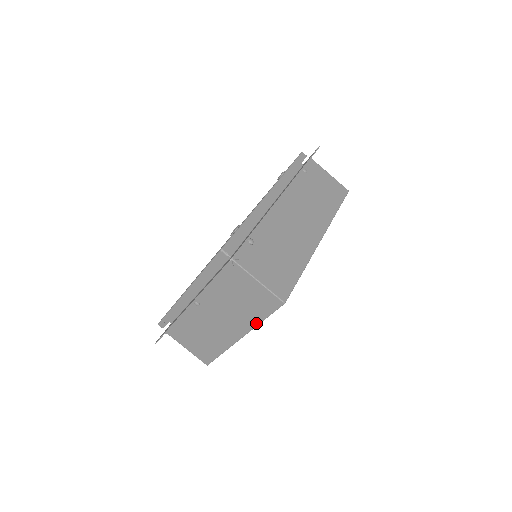
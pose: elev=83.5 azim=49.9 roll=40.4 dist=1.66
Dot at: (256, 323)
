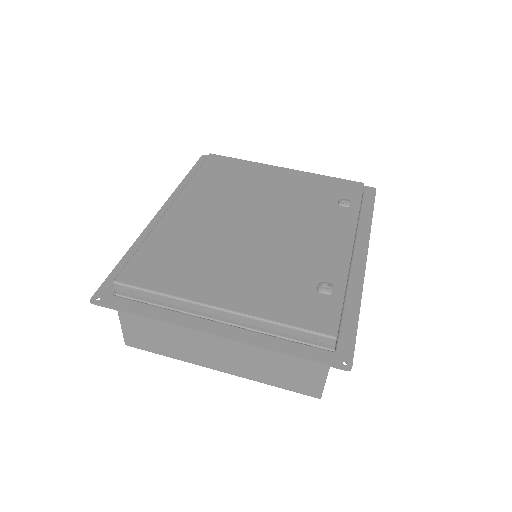
Dot at: (262, 381)
